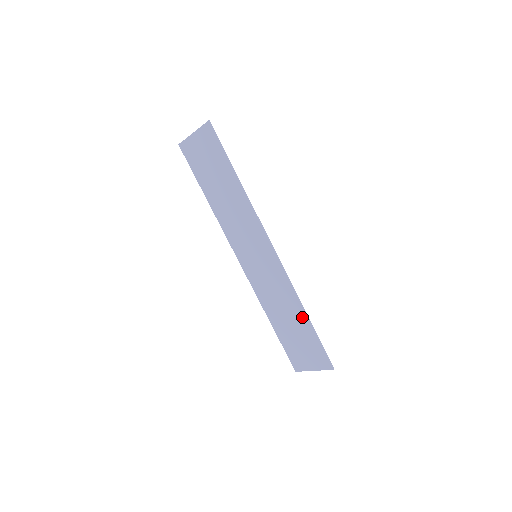
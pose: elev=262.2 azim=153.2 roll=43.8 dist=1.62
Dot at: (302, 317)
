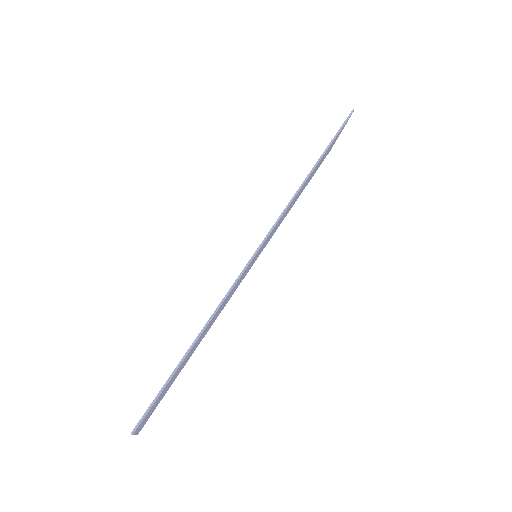
Dot at: occluded
